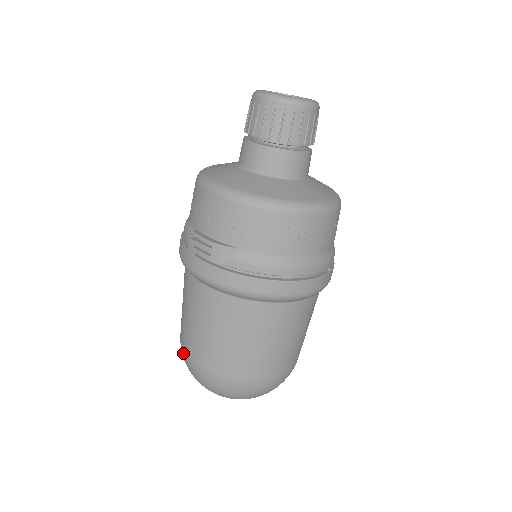
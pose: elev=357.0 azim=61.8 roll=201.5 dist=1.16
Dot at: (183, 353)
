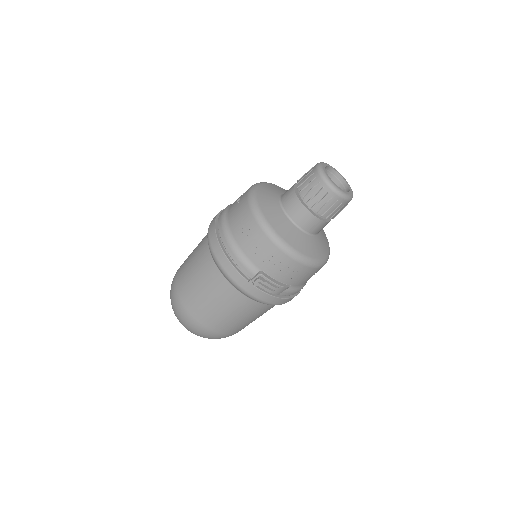
Dot at: (193, 323)
